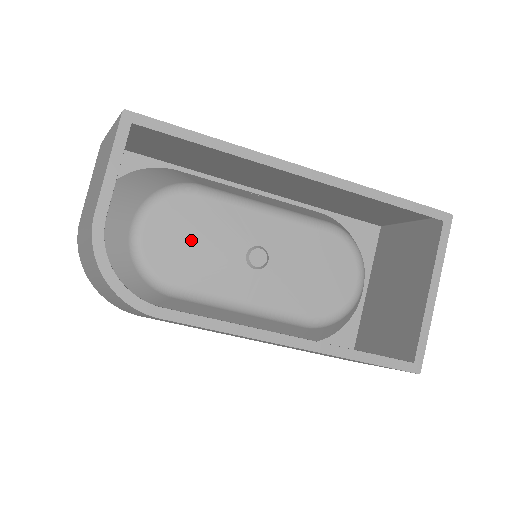
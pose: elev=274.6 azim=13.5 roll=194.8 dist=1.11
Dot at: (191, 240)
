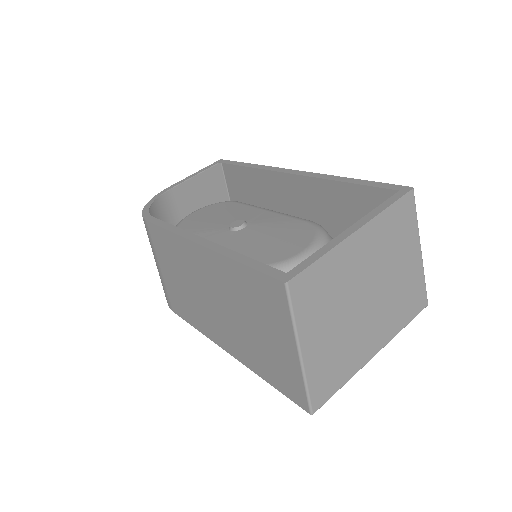
Dot at: (210, 217)
